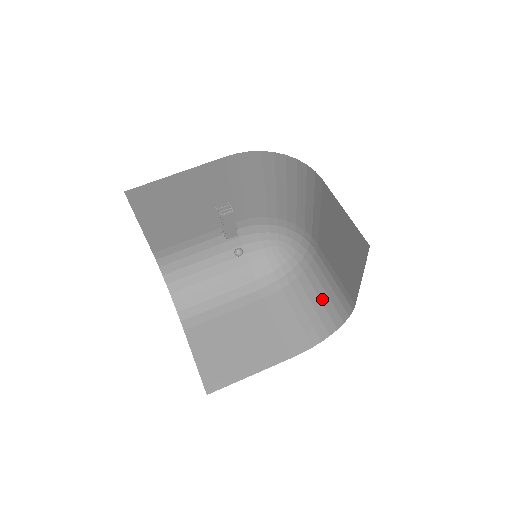
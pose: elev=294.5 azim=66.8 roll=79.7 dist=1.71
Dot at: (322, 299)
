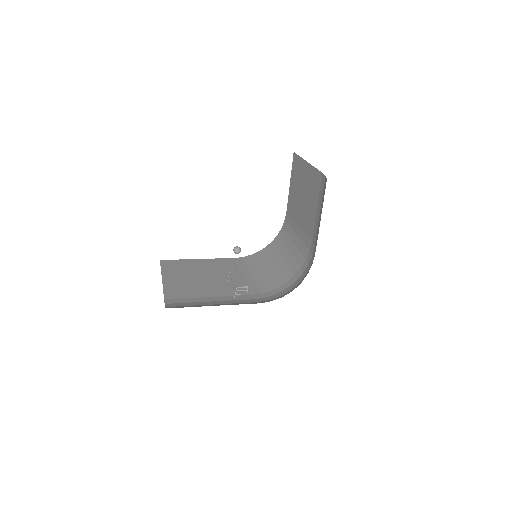
Dot at: occluded
